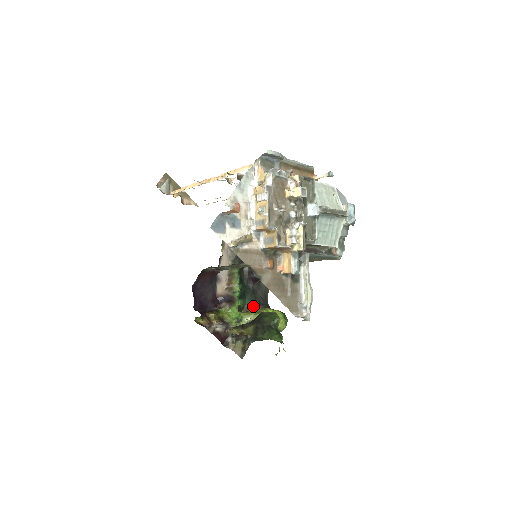
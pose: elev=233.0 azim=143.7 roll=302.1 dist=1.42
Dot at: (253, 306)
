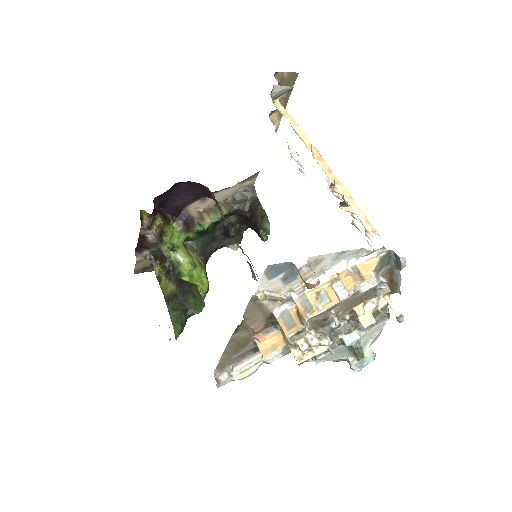
Dot at: (197, 249)
